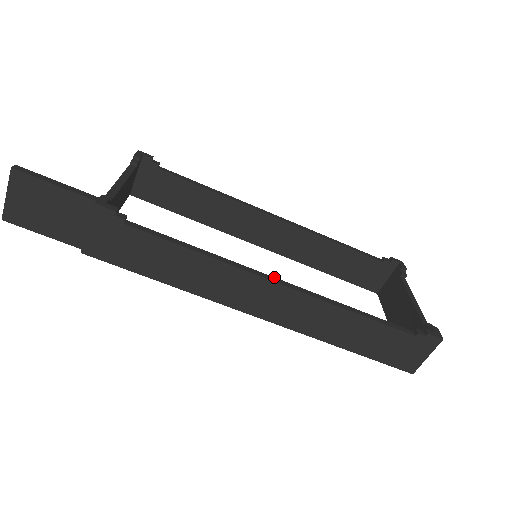
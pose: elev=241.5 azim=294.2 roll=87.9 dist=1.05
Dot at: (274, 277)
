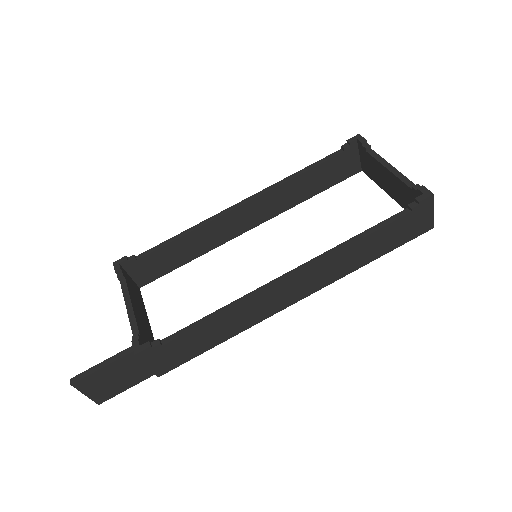
Dot at: (281, 276)
